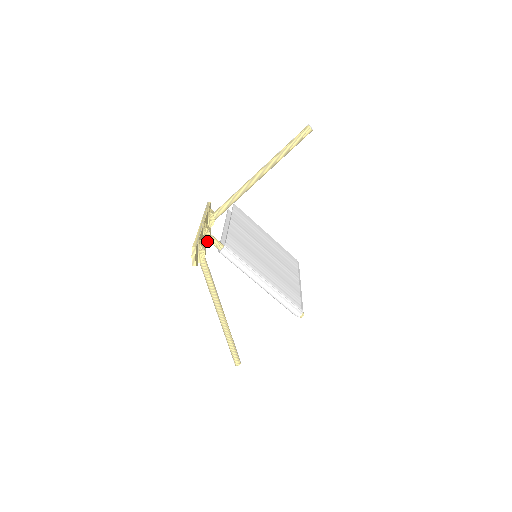
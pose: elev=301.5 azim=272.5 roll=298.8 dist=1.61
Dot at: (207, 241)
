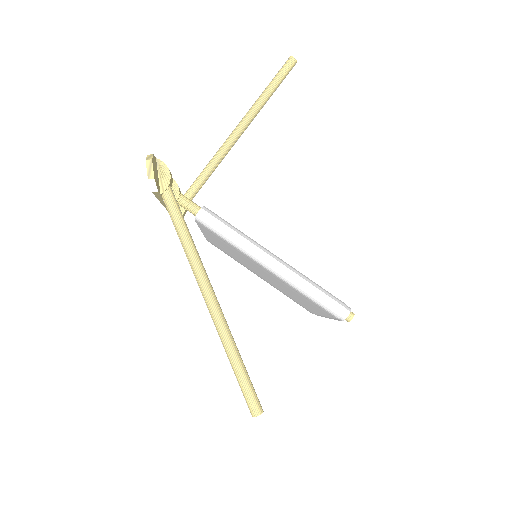
Dot at: occluded
